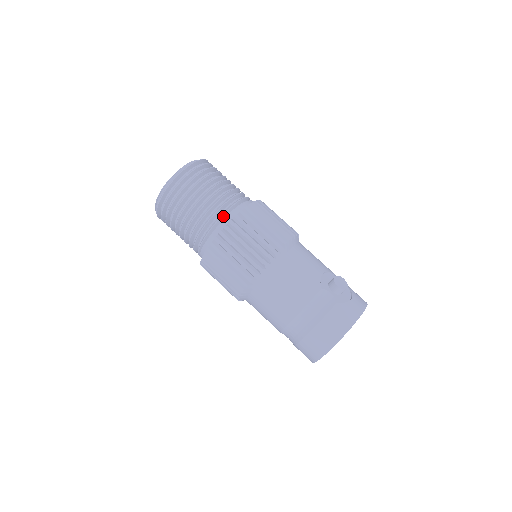
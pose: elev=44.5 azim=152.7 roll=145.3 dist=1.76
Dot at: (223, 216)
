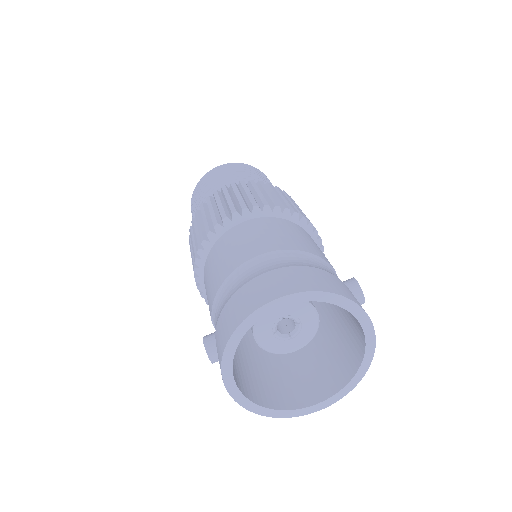
Dot at: occluded
